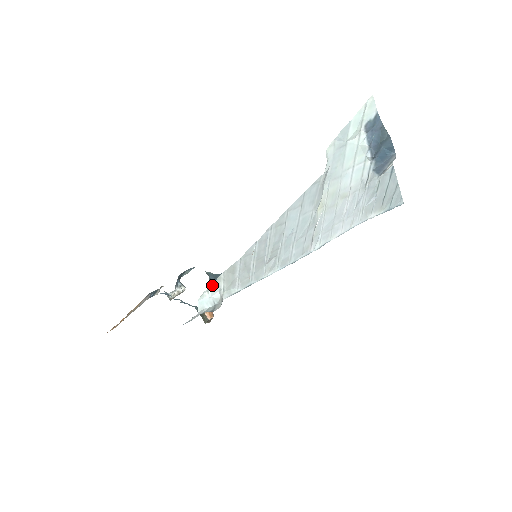
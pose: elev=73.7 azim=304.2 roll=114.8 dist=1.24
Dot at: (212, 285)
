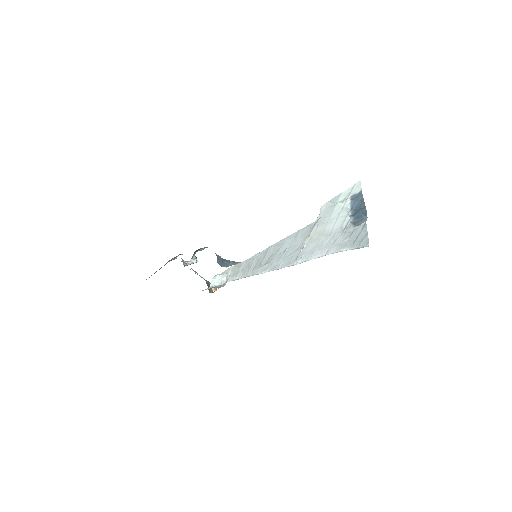
Dot at: (223, 272)
